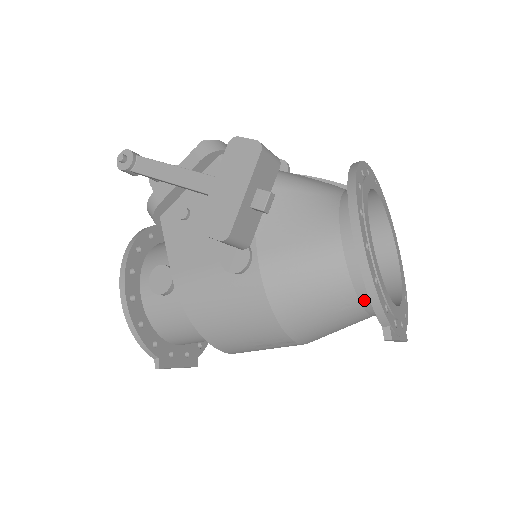
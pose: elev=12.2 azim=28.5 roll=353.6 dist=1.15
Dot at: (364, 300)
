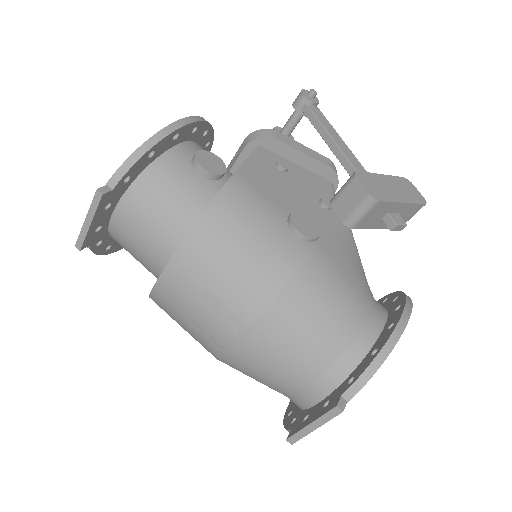
Dot at: (339, 366)
